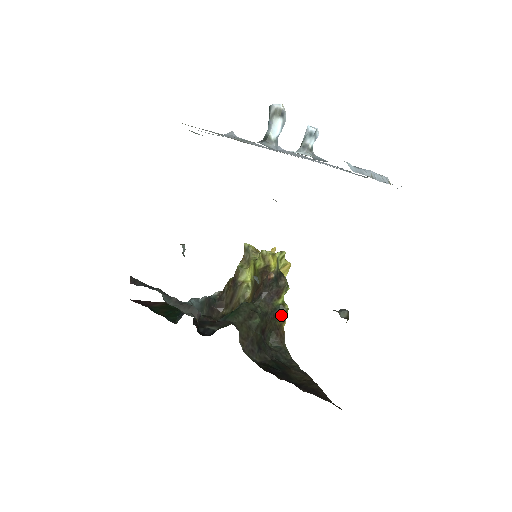
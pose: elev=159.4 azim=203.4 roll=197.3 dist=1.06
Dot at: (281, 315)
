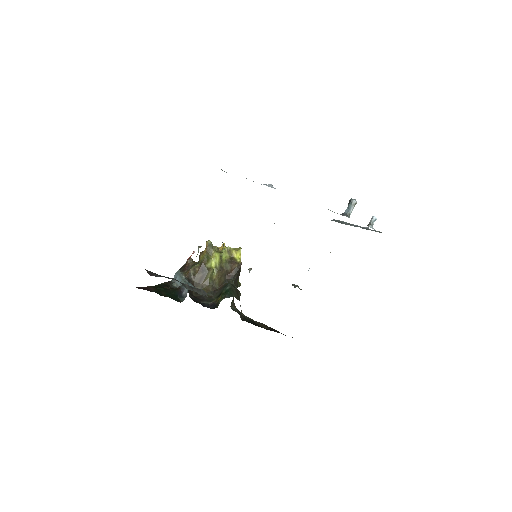
Dot at: occluded
